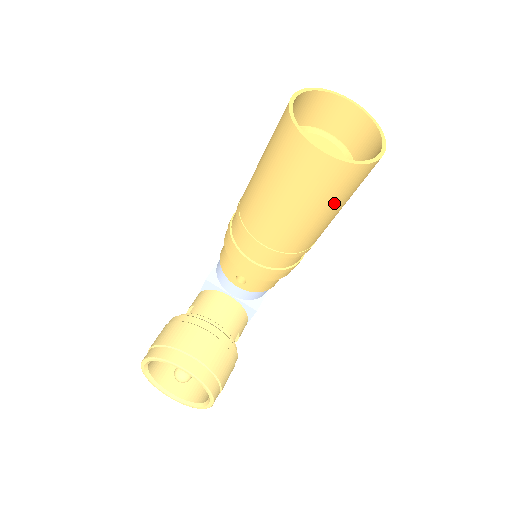
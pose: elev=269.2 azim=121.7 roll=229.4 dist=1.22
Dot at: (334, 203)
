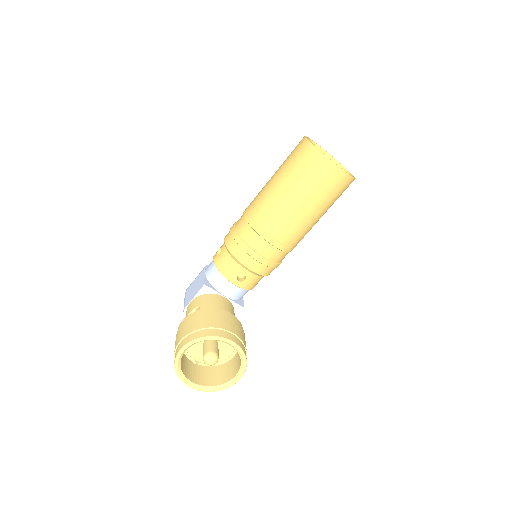
Dot at: (329, 206)
